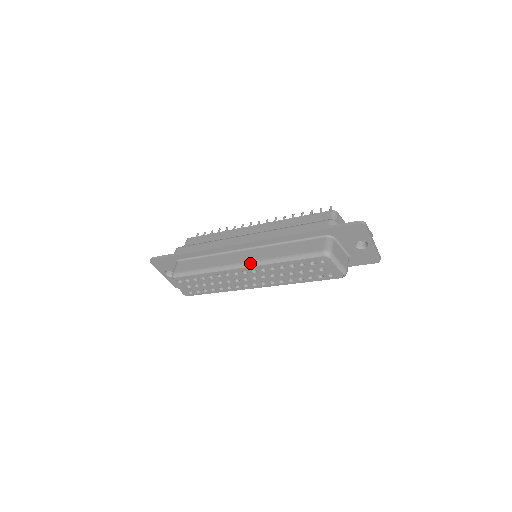
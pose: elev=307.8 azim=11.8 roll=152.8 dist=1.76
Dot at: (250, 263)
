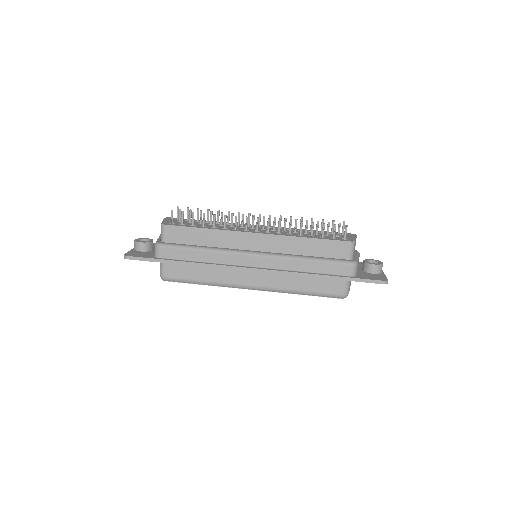
Dot at: (262, 289)
